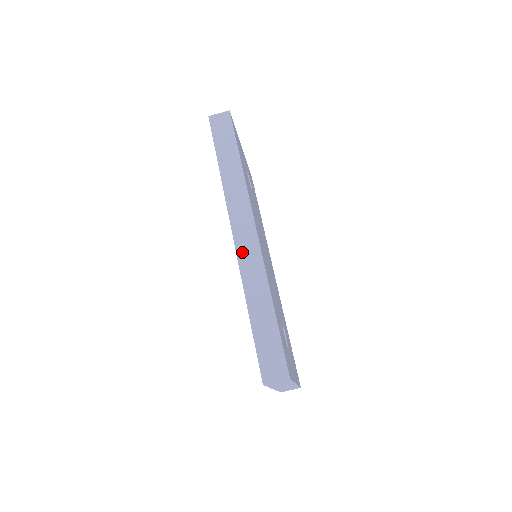
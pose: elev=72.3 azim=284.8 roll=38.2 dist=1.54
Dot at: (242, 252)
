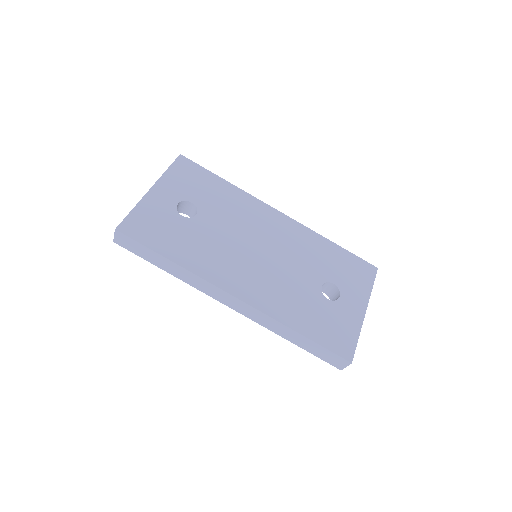
Dot at: (246, 314)
